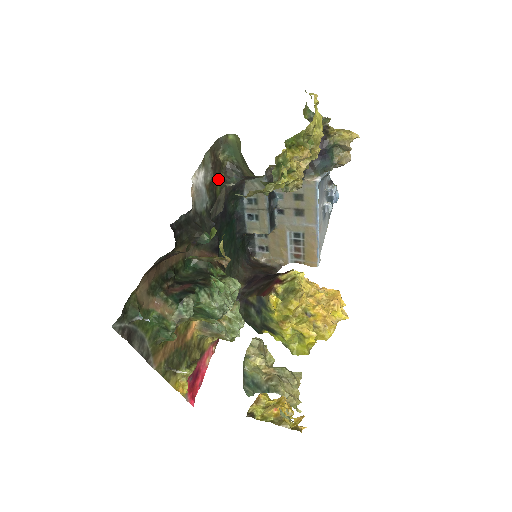
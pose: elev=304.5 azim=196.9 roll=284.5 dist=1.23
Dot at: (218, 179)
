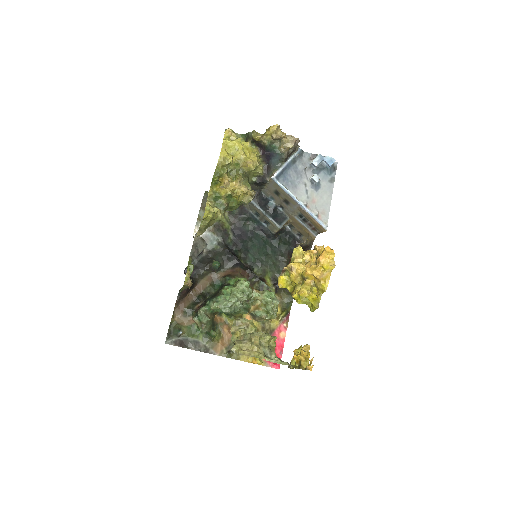
Dot at: occluded
